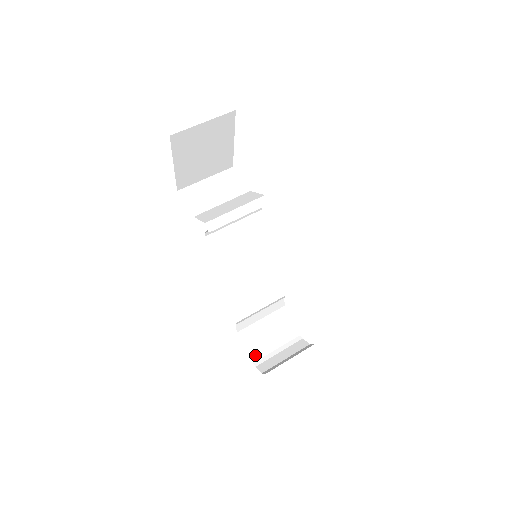
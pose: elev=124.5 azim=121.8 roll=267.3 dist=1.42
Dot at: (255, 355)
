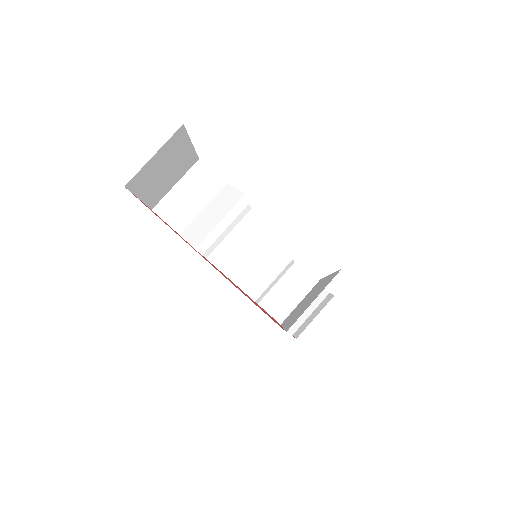
Dot at: (280, 316)
